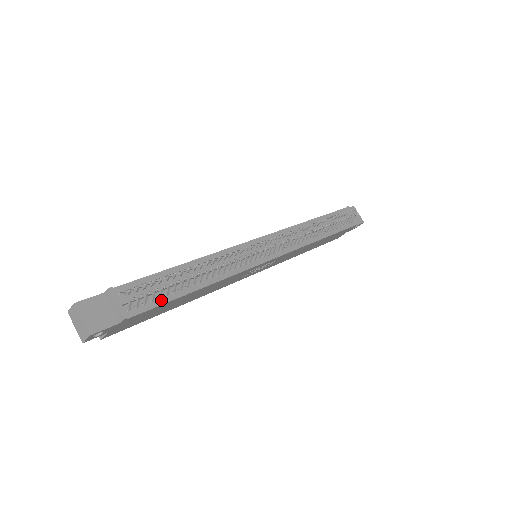
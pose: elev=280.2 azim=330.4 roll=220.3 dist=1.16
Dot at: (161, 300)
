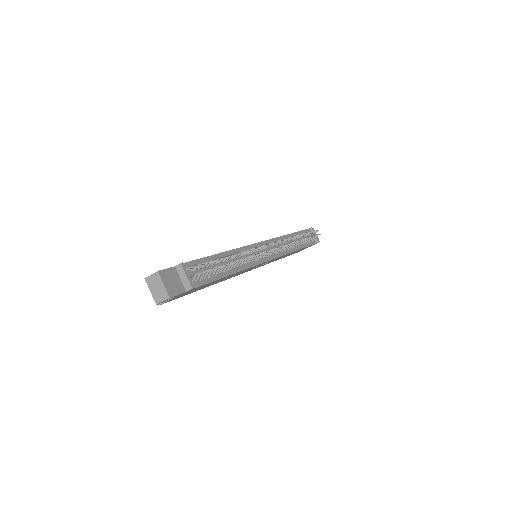
Dot at: (210, 278)
